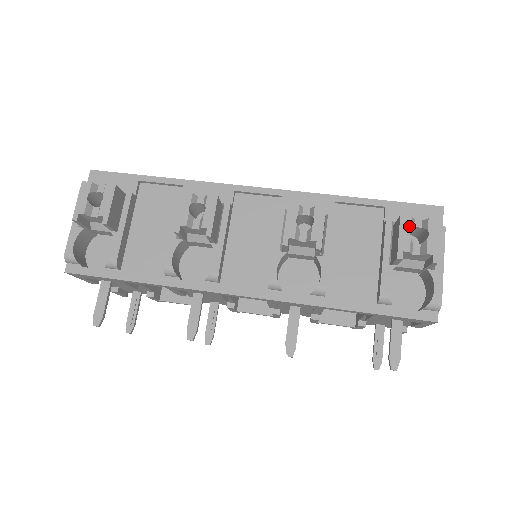
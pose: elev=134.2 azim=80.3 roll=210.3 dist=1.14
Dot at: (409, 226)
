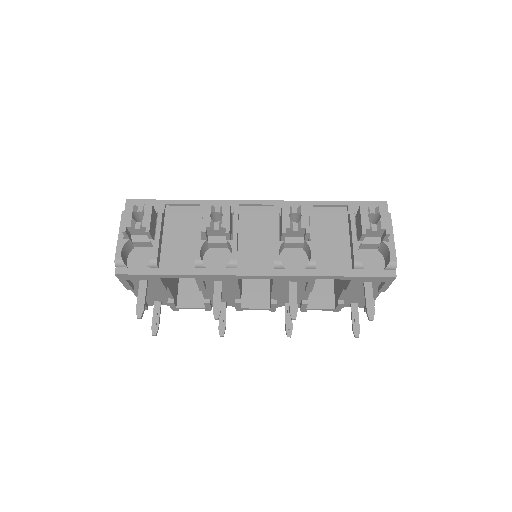
Dot at: (367, 212)
